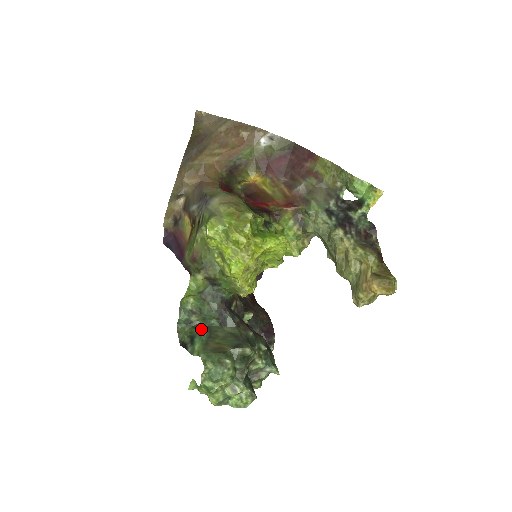
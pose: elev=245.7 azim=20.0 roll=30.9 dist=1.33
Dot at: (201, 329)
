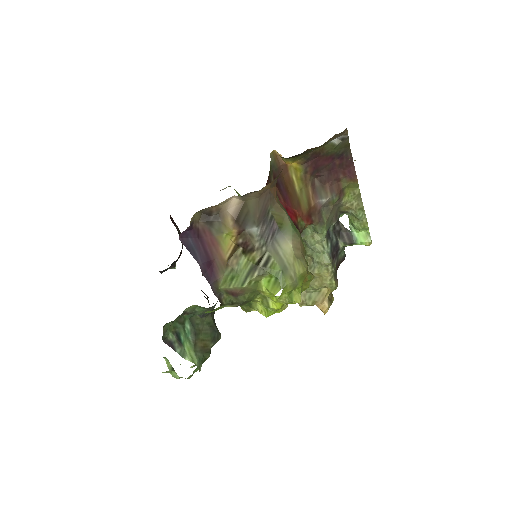
Dot at: (184, 323)
